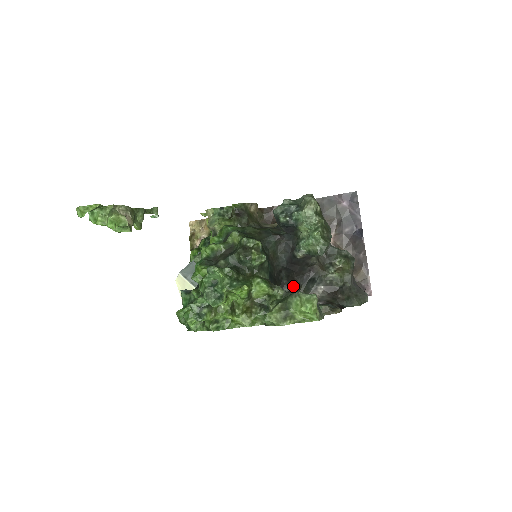
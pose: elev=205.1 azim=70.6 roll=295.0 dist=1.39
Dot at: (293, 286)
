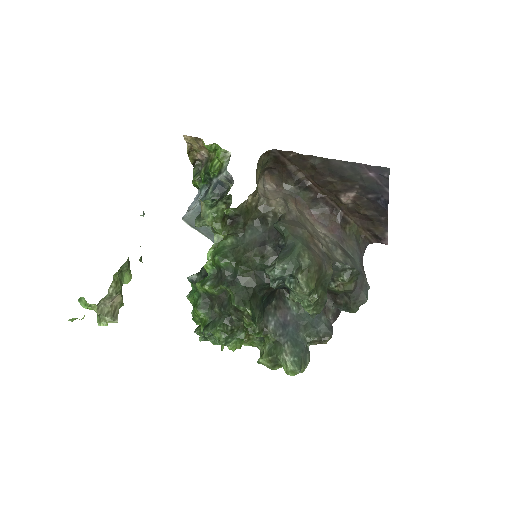
Dot at: occluded
